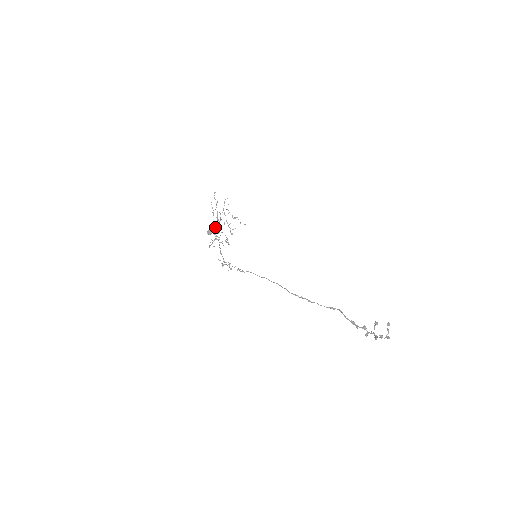
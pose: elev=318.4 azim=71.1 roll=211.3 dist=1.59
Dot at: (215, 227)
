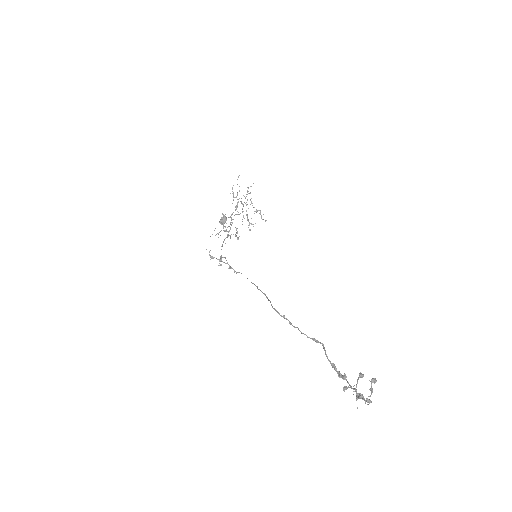
Dot at: (230, 217)
